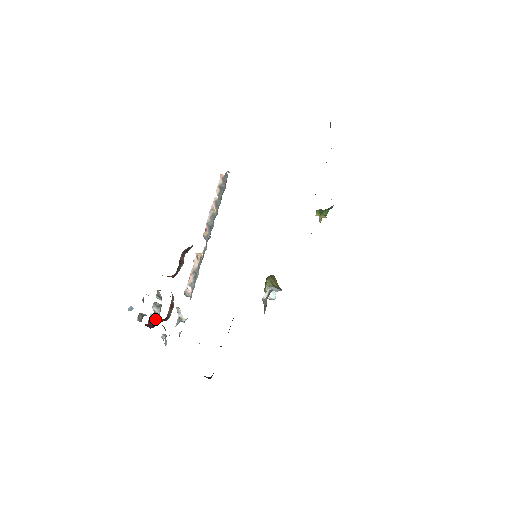
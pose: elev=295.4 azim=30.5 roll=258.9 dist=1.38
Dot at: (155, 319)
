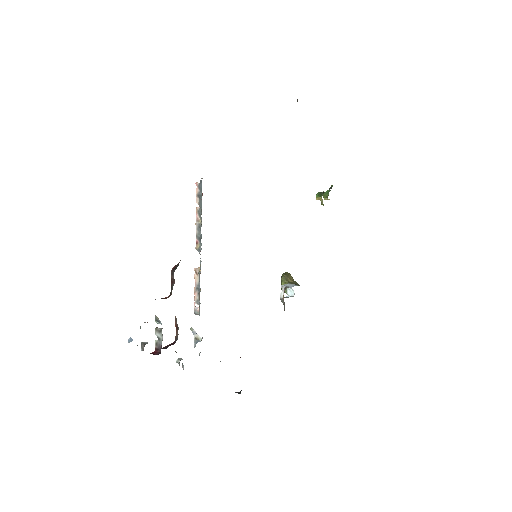
Dot at: (160, 345)
